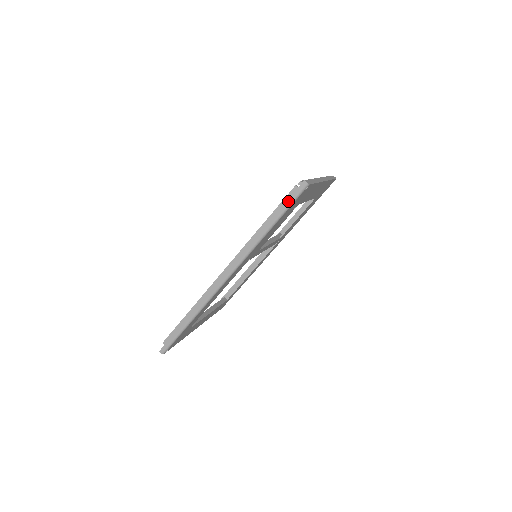
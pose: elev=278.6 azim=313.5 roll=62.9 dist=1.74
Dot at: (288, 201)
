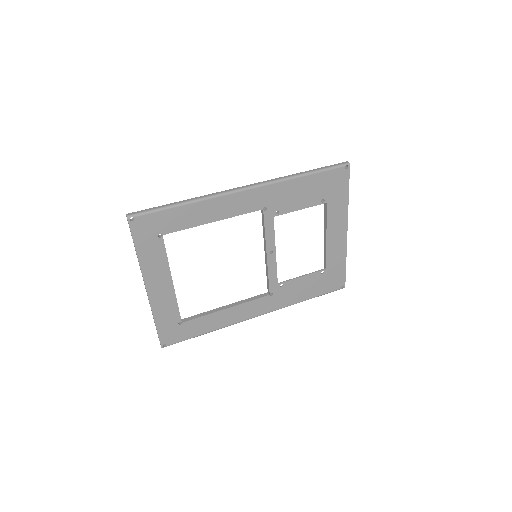
Dot at: (329, 166)
